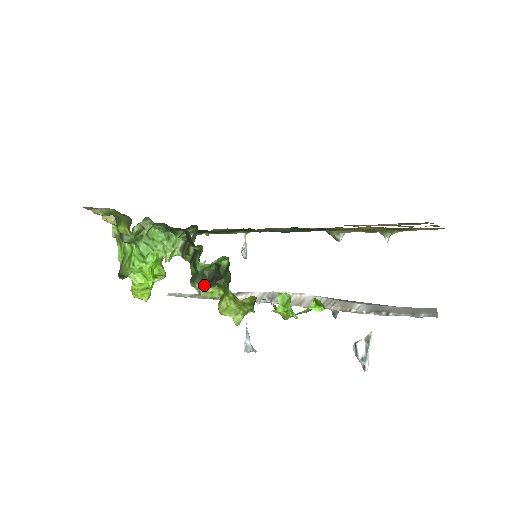
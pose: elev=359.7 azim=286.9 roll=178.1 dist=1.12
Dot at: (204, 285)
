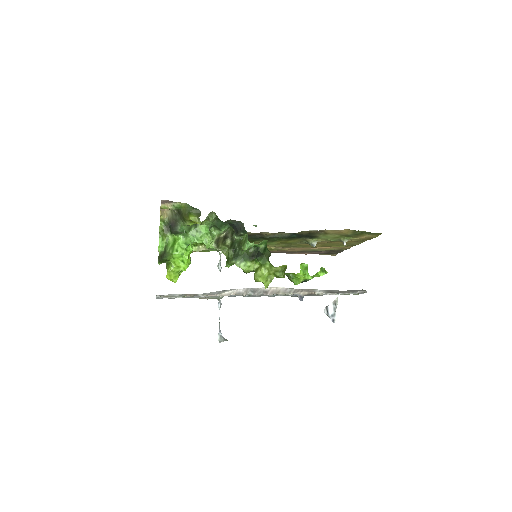
Dot at: (244, 261)
